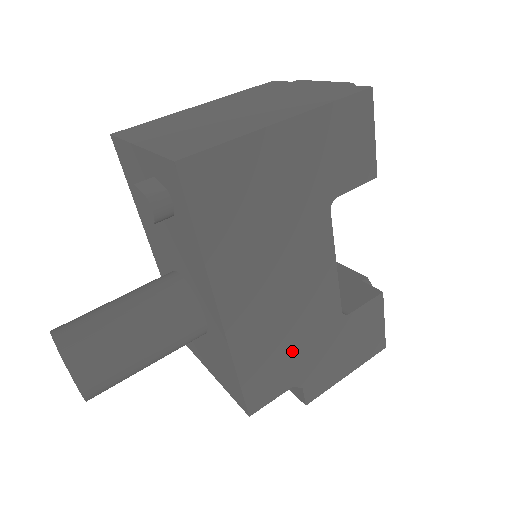
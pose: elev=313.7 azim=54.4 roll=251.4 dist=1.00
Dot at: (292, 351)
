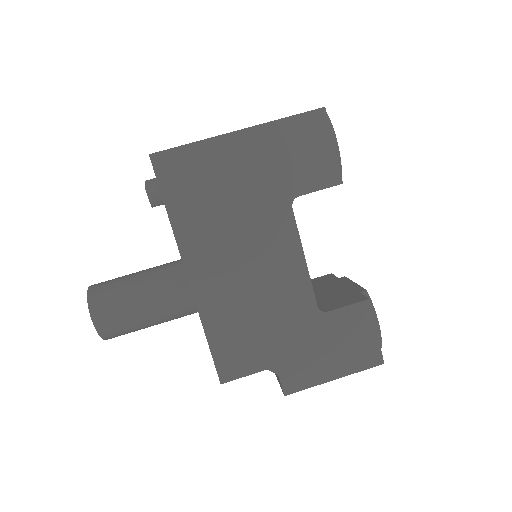
Dot at: (263, 332)
